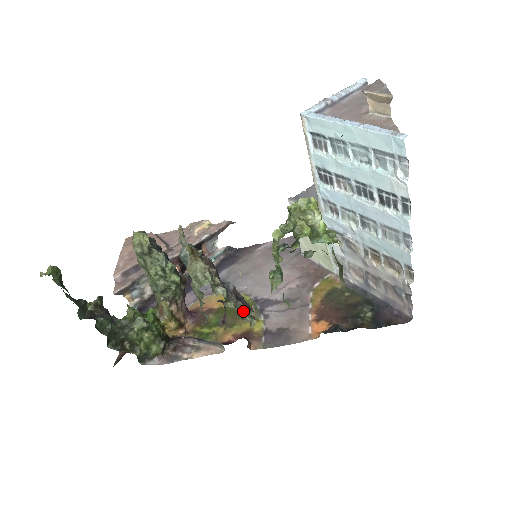
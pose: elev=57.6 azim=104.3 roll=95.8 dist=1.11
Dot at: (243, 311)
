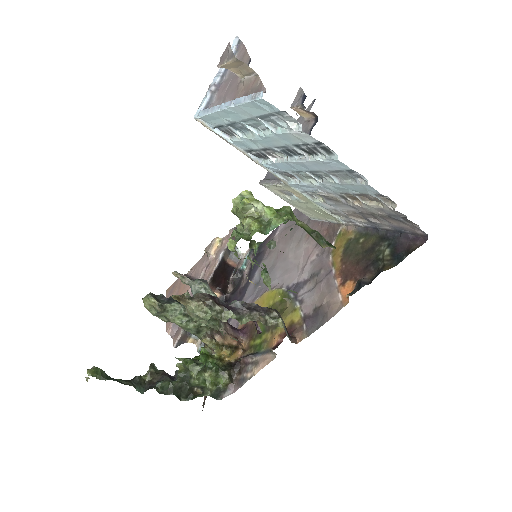
Dot at: (262, 318)
